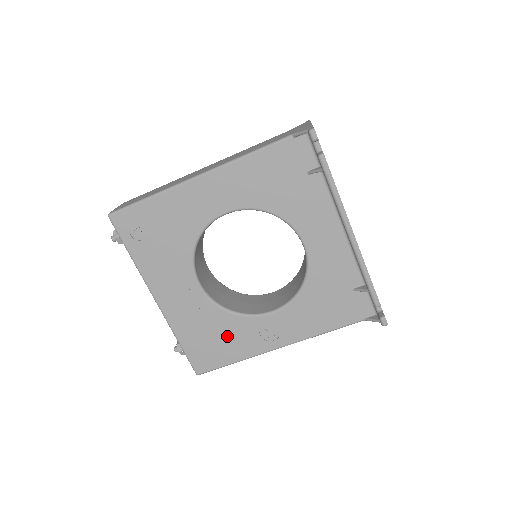
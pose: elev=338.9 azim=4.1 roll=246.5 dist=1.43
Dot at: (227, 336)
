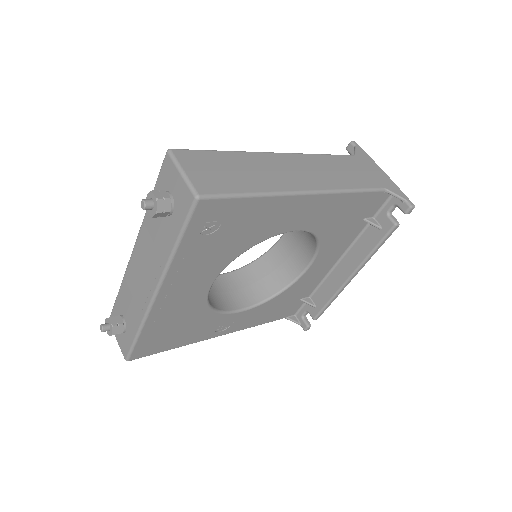
Dot at: (190, 328)
